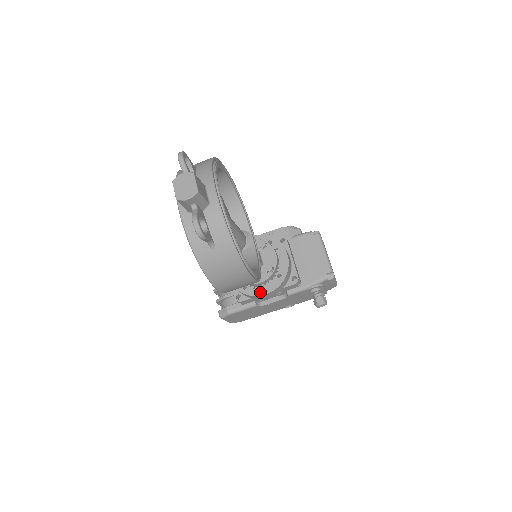
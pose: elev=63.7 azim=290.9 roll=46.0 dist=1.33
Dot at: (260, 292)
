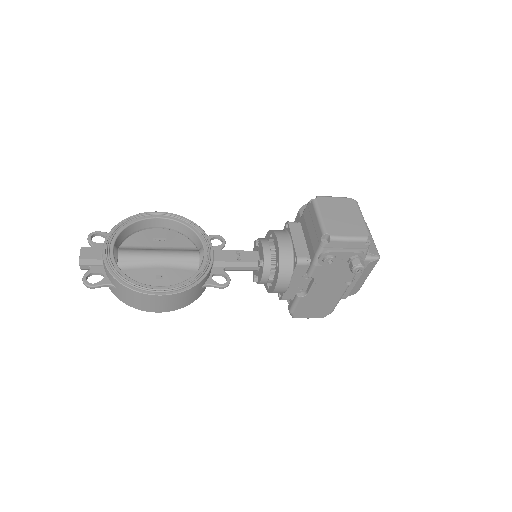
Dot at: (273, 287)
